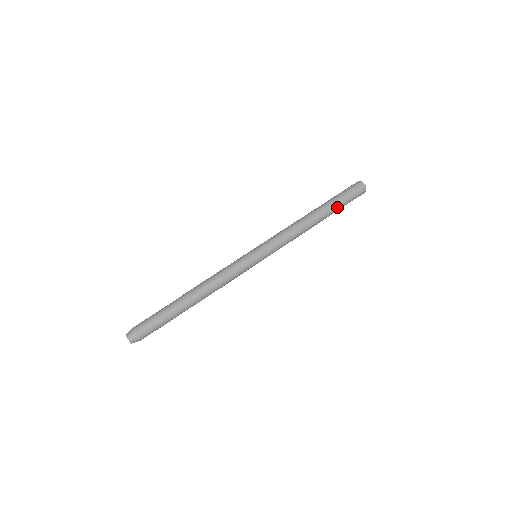
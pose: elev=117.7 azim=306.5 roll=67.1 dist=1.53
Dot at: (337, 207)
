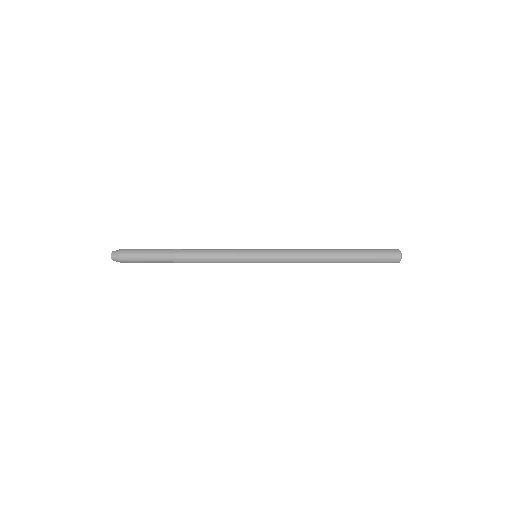
Dot at: (359, 260)
